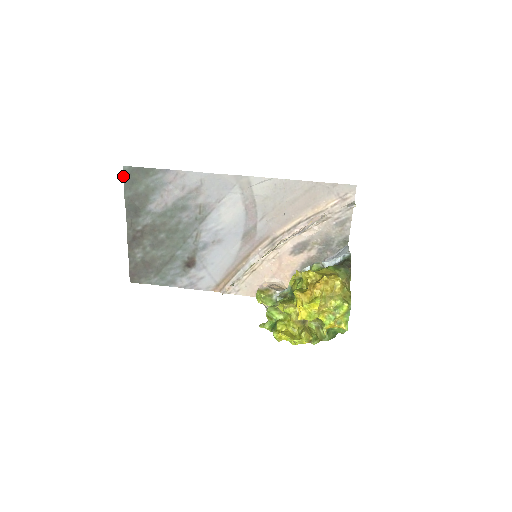
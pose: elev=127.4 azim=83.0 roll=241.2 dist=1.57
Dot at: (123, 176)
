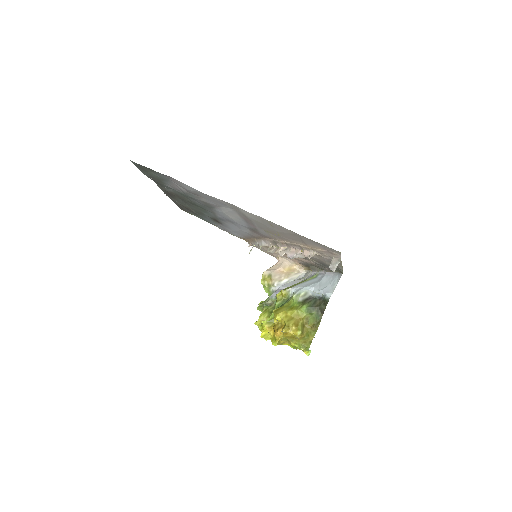
Dot at: occluded
